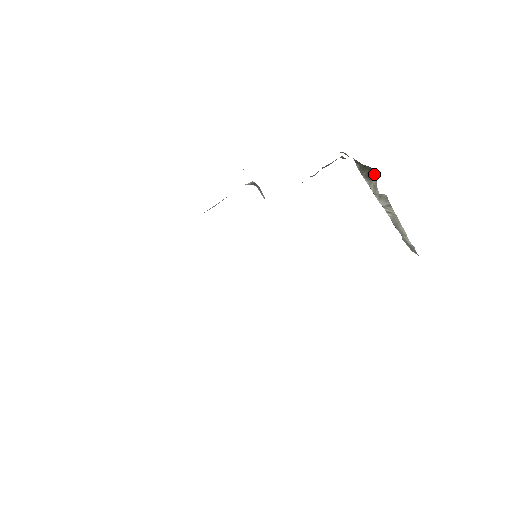
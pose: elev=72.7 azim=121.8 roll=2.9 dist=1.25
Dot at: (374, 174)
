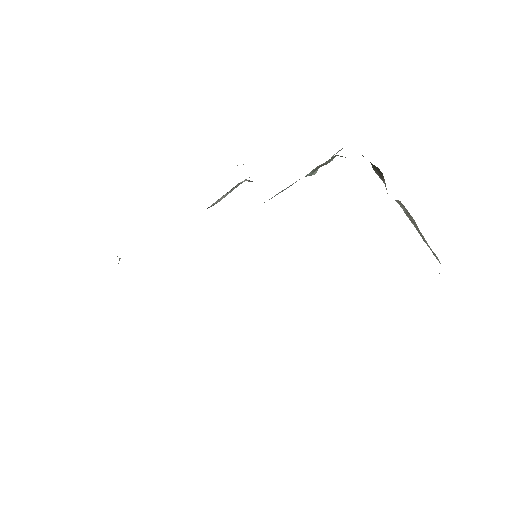
Dot at: (383, 176)
